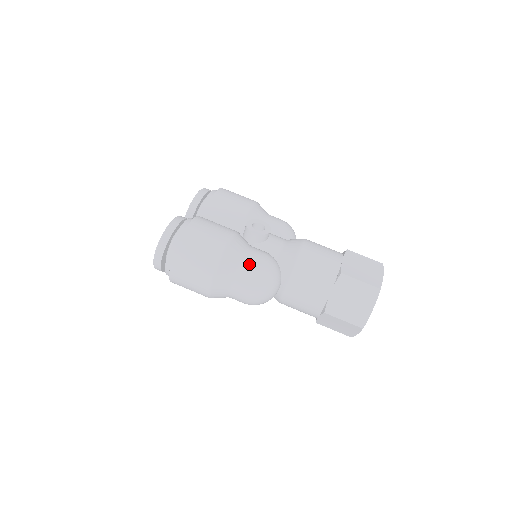
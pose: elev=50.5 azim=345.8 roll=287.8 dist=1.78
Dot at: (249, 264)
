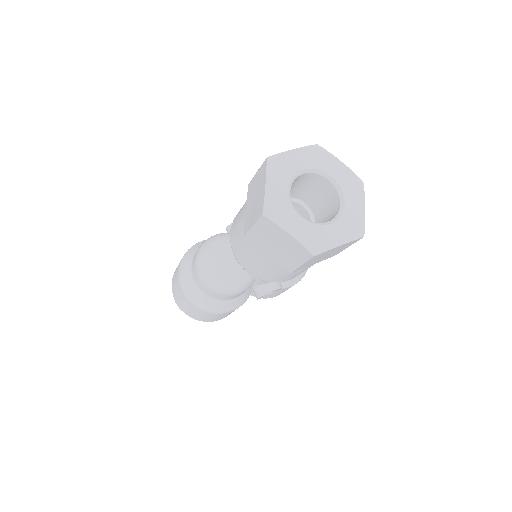
Dot at: occluded
